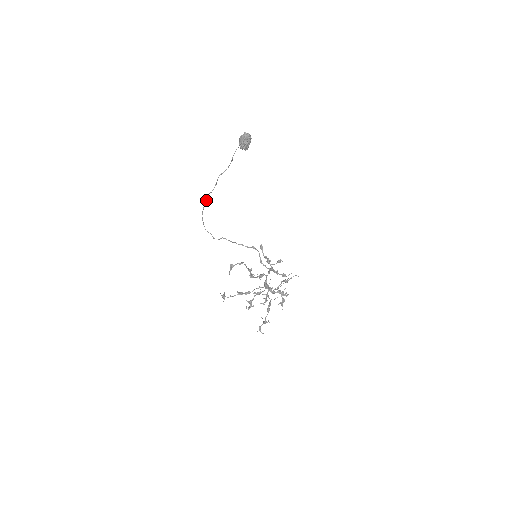
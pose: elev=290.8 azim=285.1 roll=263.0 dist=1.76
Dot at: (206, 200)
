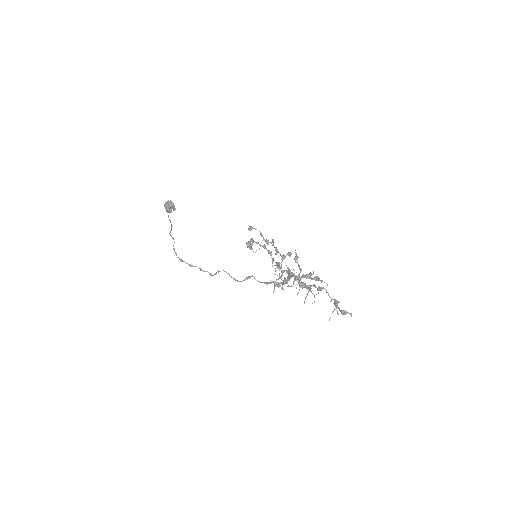
Dot at: (175, 253)
